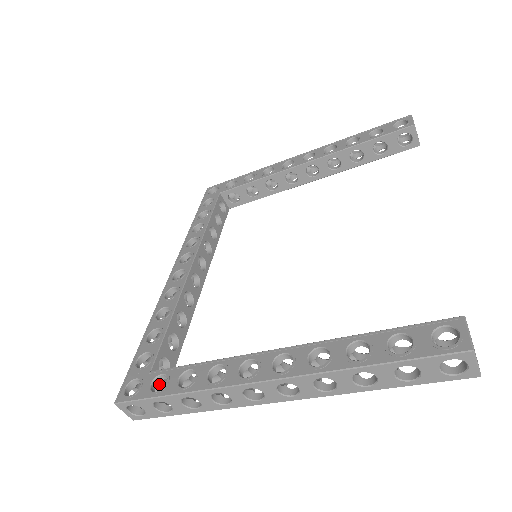
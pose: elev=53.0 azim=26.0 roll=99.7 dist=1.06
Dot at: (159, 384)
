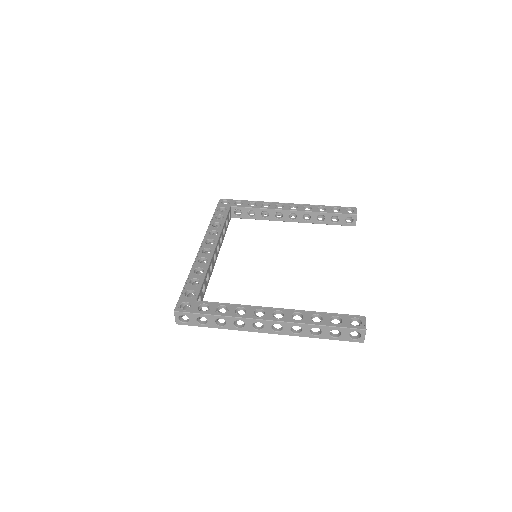
Dot at: (199, 309)
